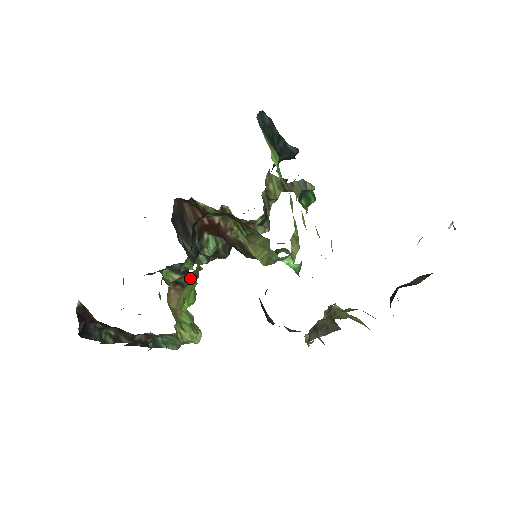
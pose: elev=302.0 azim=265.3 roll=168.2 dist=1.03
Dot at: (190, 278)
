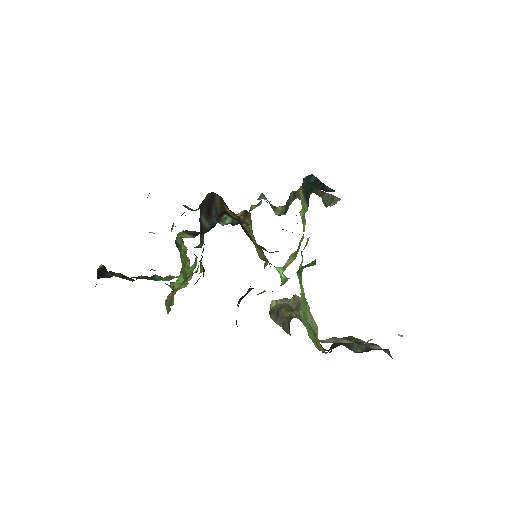
Dot at: occluded
